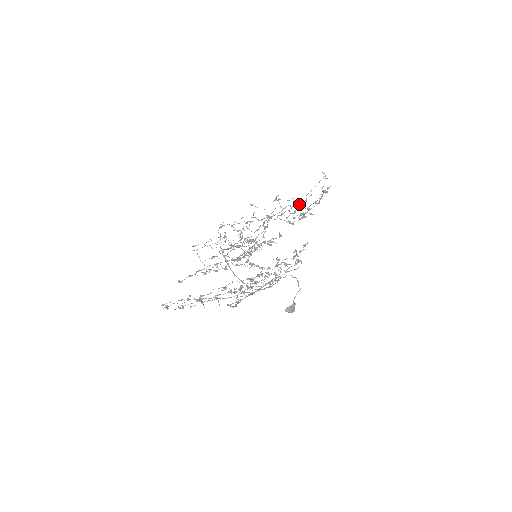
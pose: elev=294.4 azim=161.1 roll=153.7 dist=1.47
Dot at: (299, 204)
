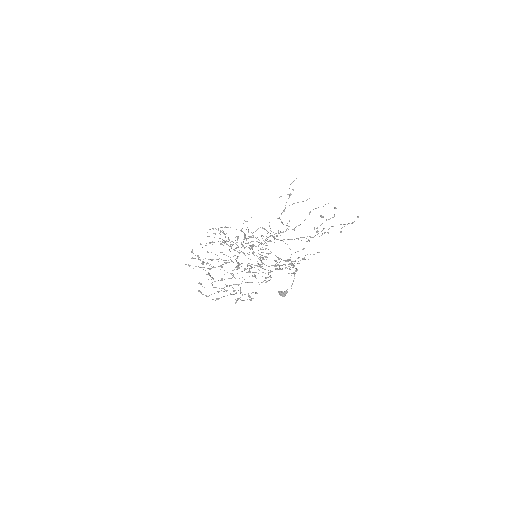
Dot at: (323, 228)
